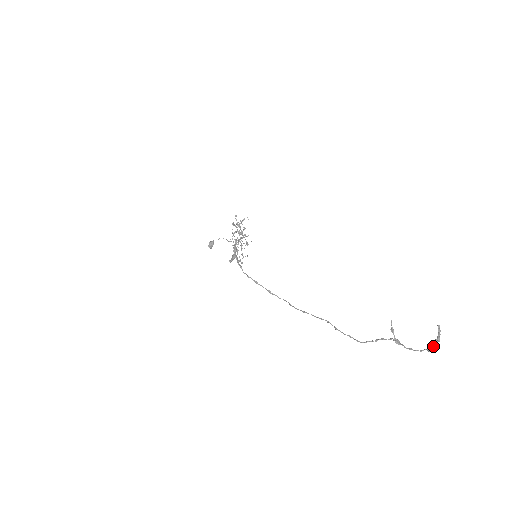
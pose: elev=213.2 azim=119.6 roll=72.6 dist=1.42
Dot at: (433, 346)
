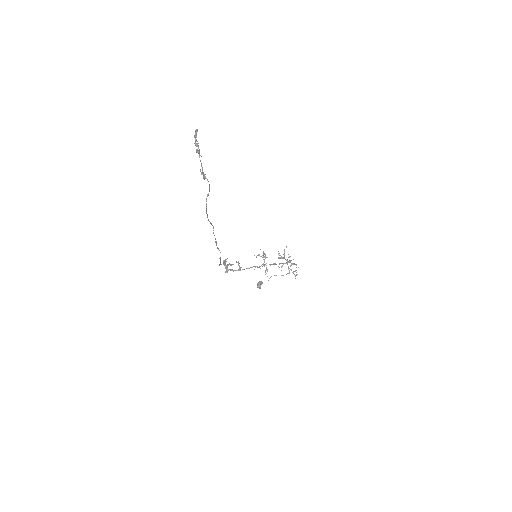
Dot at: (196, 145)
